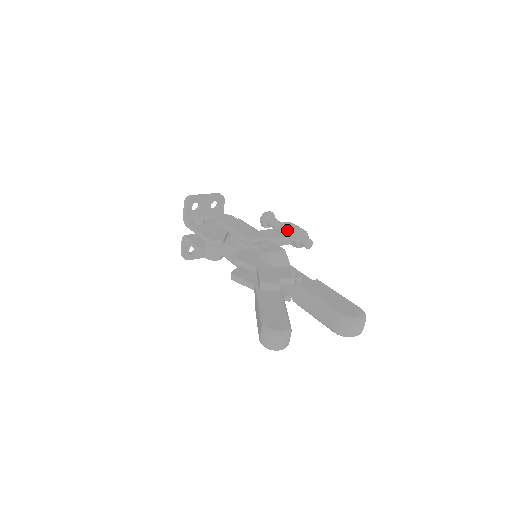
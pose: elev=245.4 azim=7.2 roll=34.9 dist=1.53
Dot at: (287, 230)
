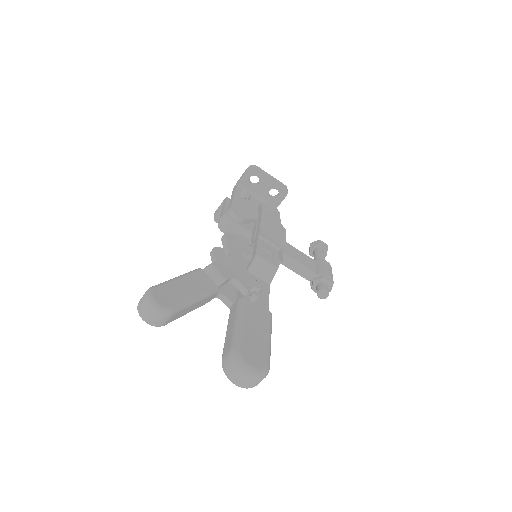
Dot at: (318, 267)
